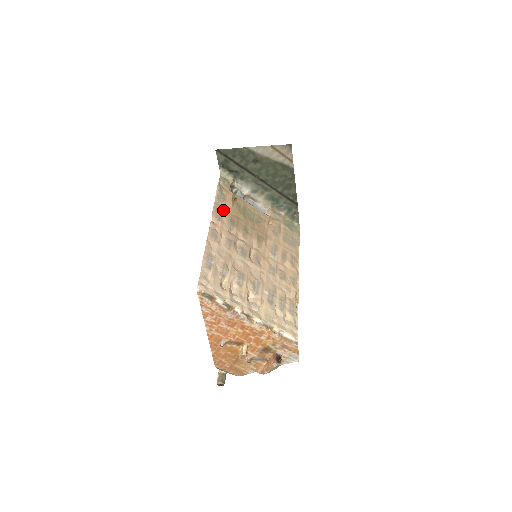
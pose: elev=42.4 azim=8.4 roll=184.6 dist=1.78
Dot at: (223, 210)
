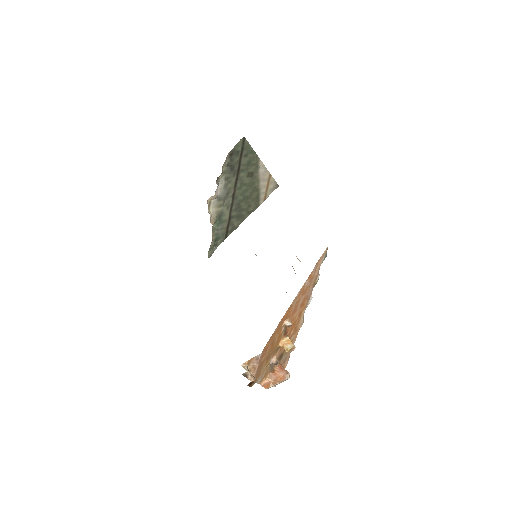
Dot at: occluded
